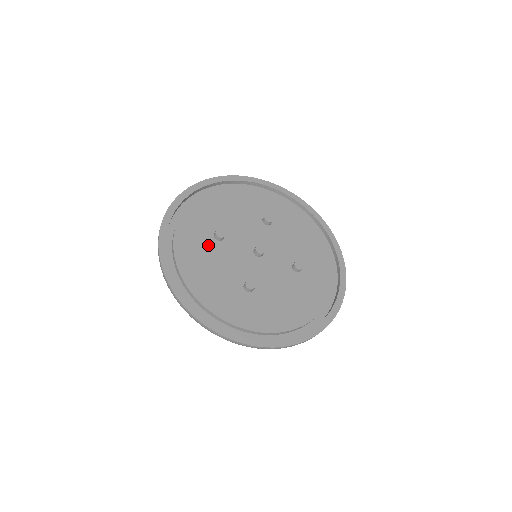
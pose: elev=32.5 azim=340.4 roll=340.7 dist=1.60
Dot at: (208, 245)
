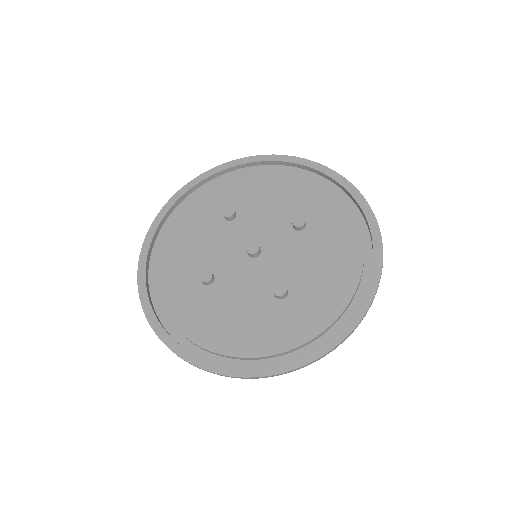
Dot at: (212, 218)
